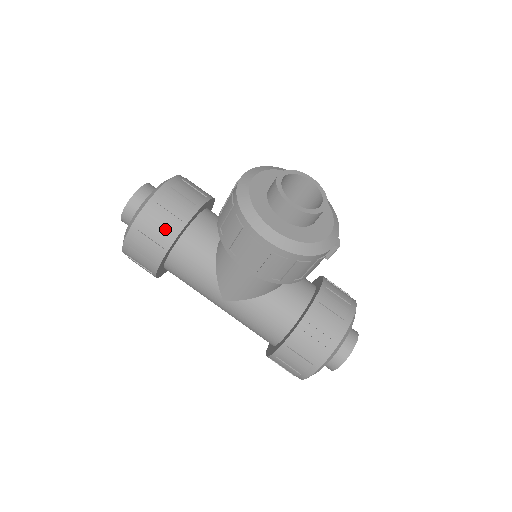
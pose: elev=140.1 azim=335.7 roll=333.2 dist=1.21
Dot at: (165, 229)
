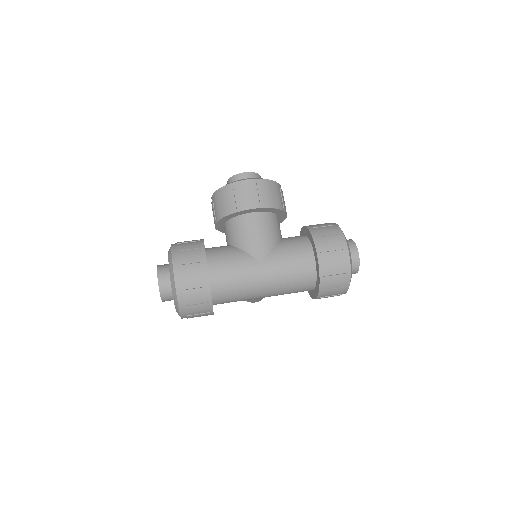
Dot at: (194, 245)
